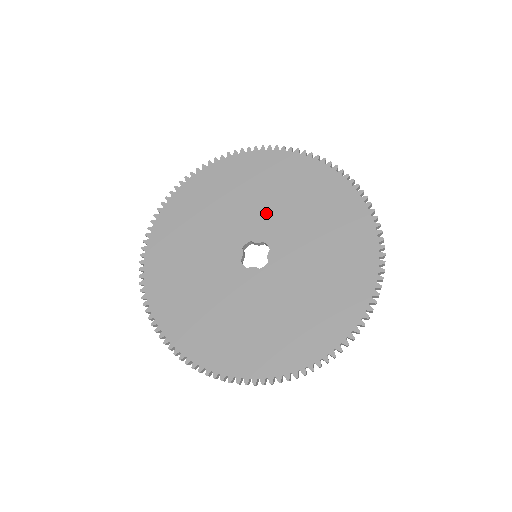
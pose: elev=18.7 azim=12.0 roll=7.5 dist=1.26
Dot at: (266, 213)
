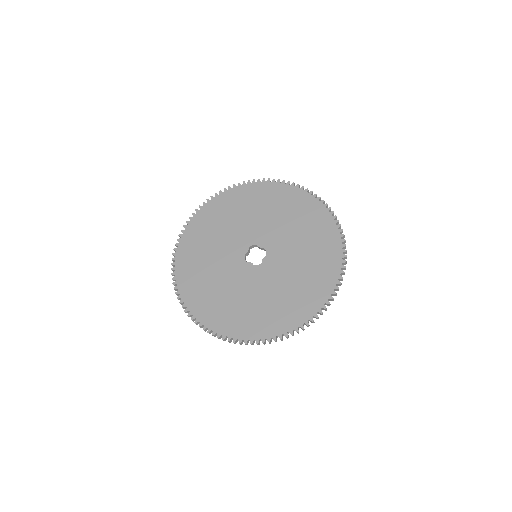
Dot at: (275, 230)
